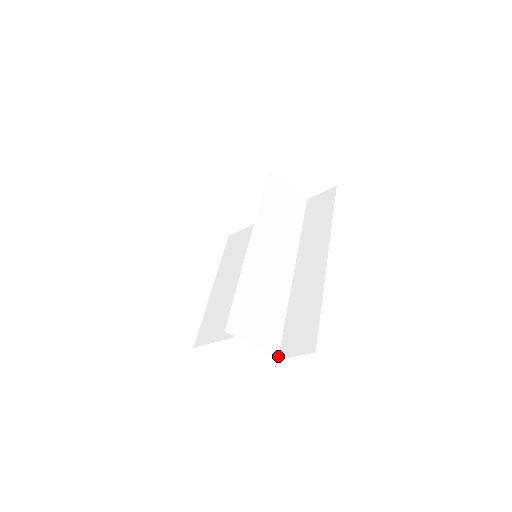
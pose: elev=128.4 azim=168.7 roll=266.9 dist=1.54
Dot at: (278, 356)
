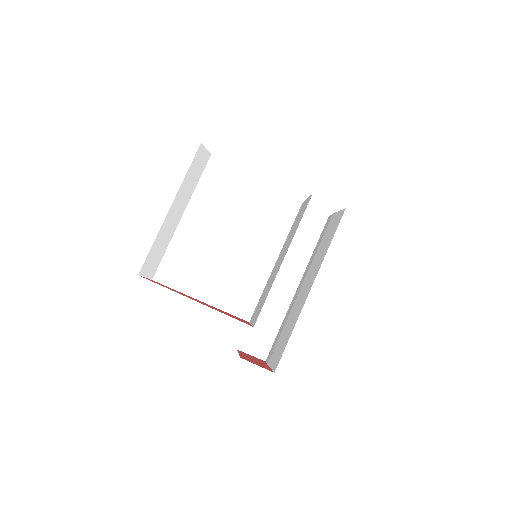
Dot at: (238, 347)
